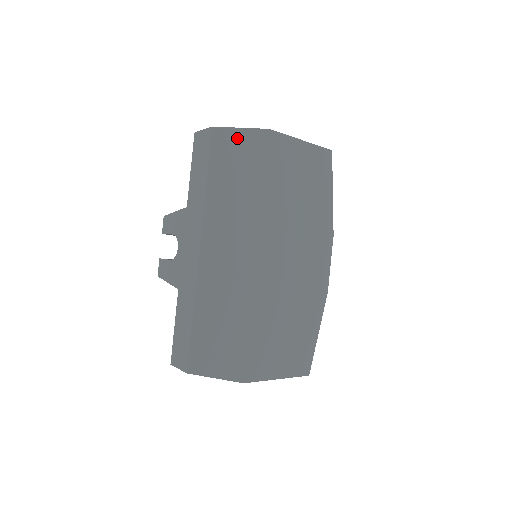
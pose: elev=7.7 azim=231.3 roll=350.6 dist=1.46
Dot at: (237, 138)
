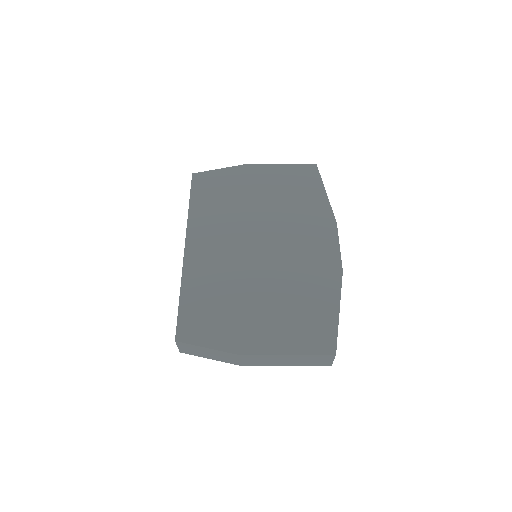
Dot at: (214, 175)
